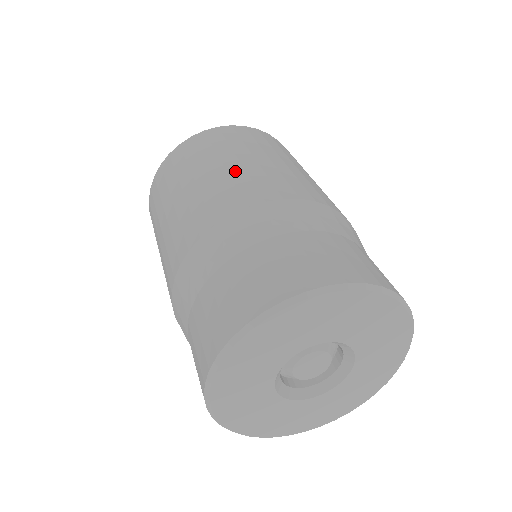
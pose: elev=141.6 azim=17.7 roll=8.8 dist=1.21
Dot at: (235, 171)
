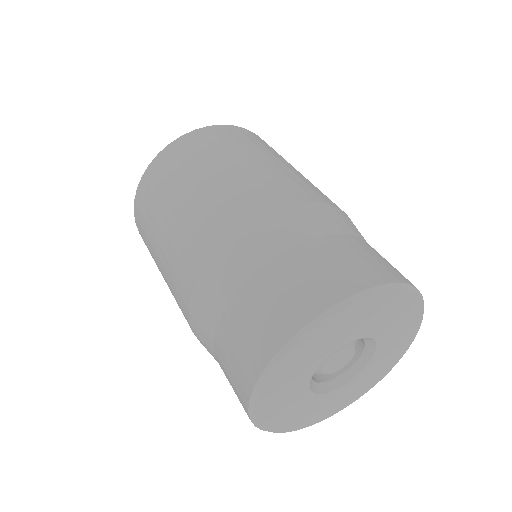
Dot at: (215, 189)
